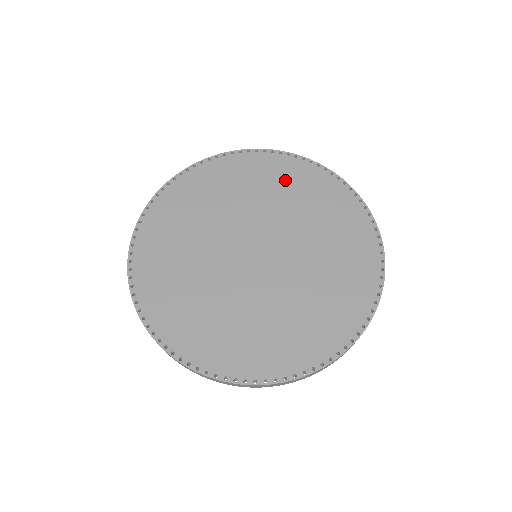
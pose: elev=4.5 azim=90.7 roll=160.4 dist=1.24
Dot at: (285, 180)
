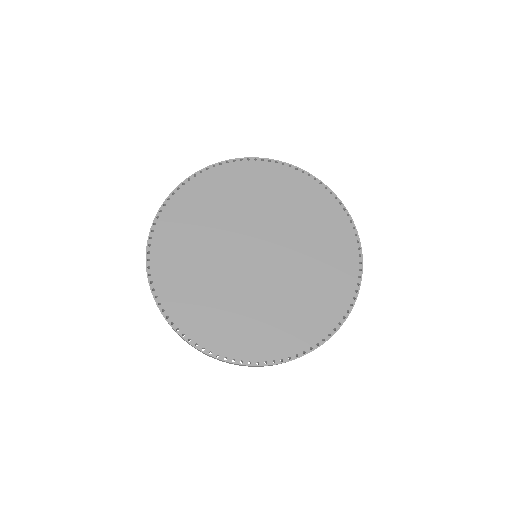
Dot at: (286, 190)
